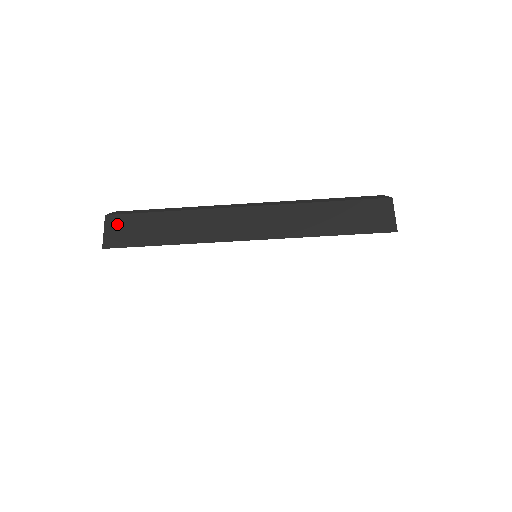
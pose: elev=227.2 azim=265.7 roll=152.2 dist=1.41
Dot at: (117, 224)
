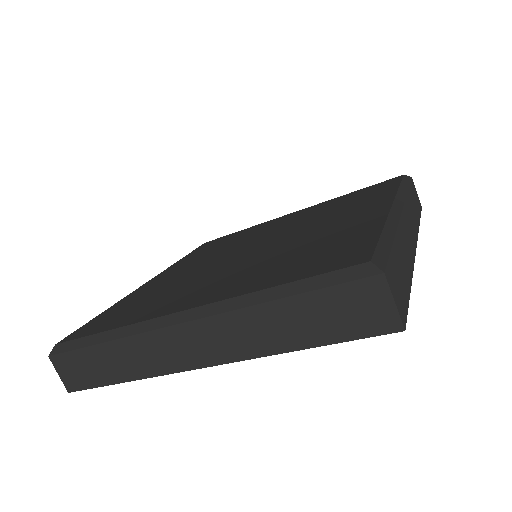
Dot at: (64, 365)
